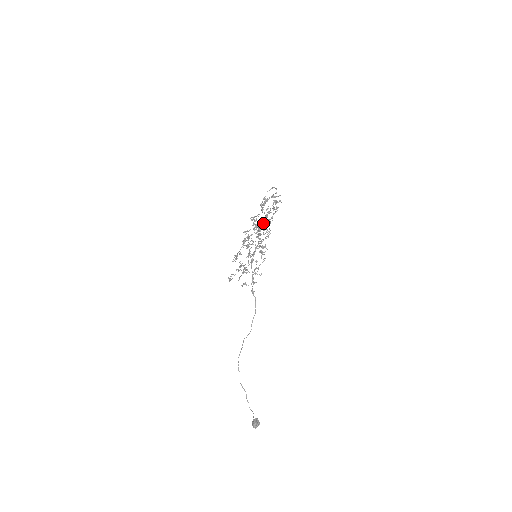
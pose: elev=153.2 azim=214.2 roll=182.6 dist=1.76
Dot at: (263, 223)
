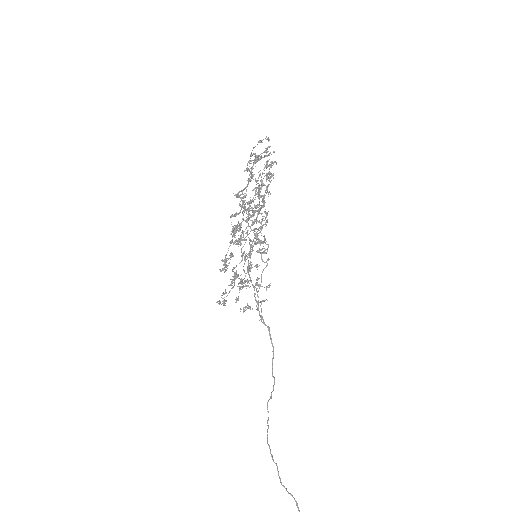
Dot at: (254, 204)
